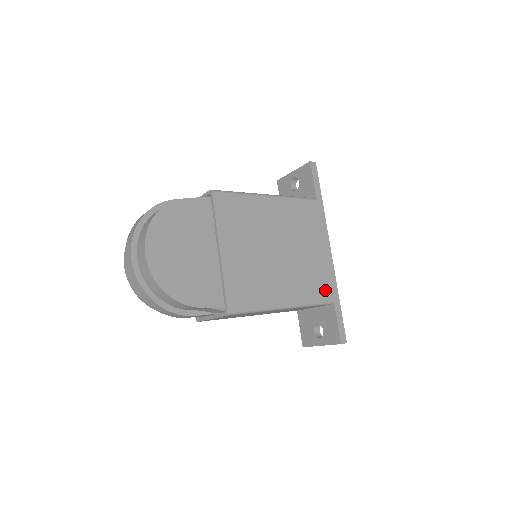
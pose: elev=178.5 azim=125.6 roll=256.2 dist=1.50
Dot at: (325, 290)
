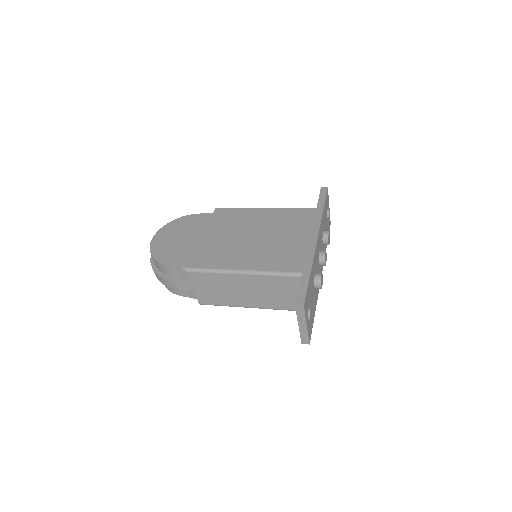
Dot at: (295, 264)
